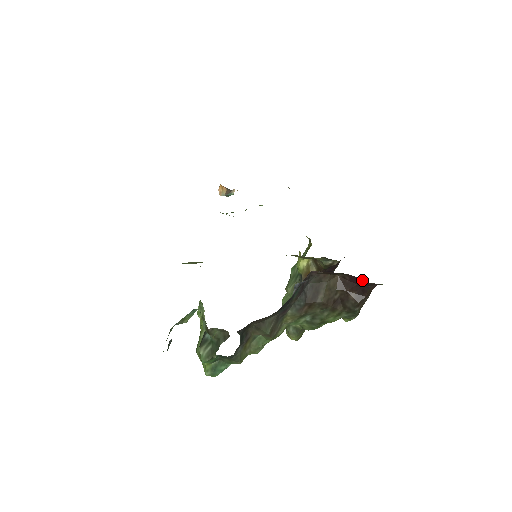
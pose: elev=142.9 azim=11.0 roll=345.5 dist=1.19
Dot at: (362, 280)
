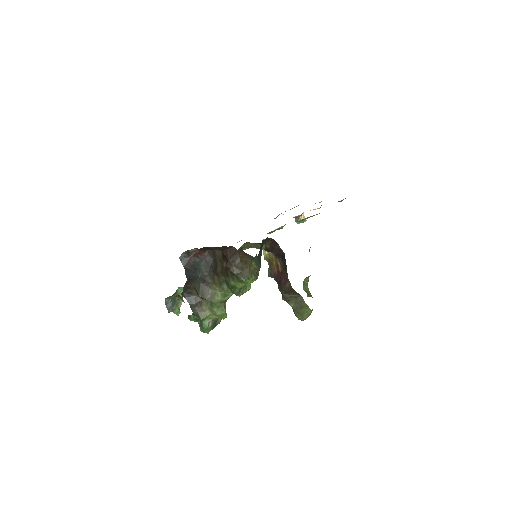
Dot at: (217, 248)
